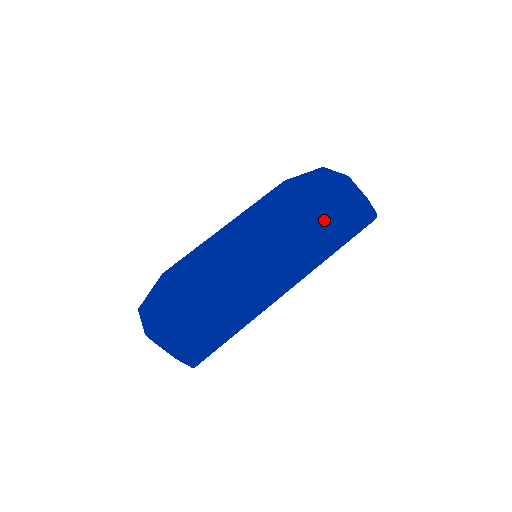
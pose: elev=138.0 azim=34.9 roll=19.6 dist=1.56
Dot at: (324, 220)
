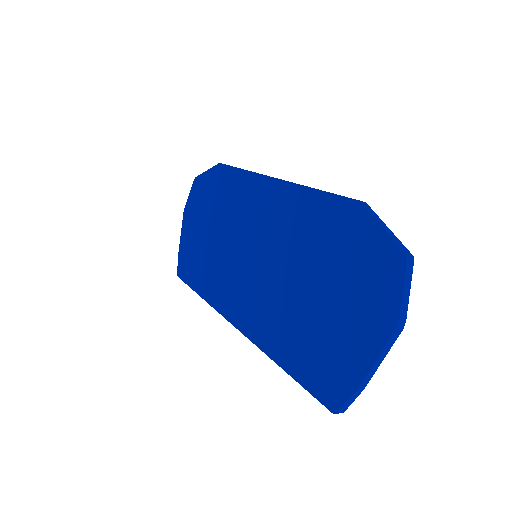
Dot at: (308, 325)
